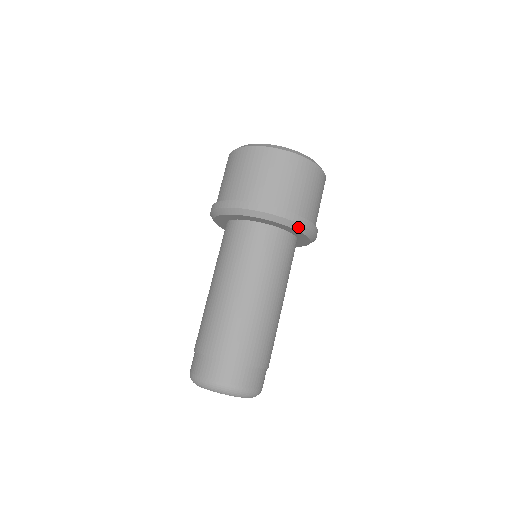
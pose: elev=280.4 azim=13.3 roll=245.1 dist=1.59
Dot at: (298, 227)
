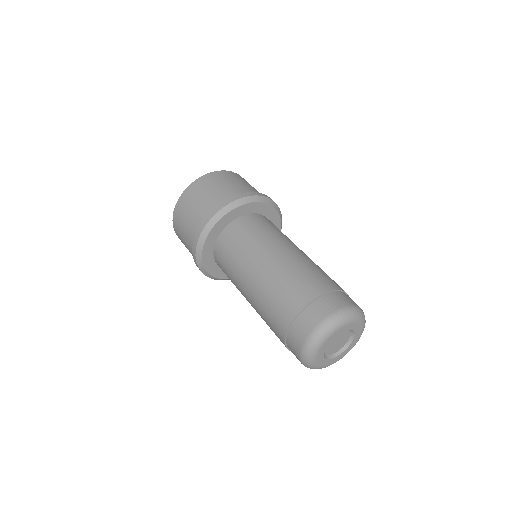
Dot at: (278, 209)
